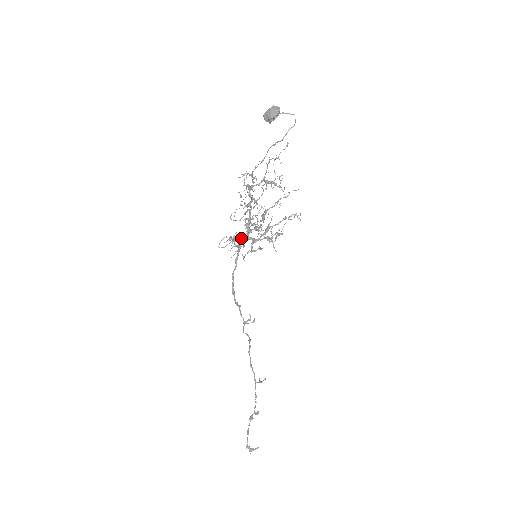
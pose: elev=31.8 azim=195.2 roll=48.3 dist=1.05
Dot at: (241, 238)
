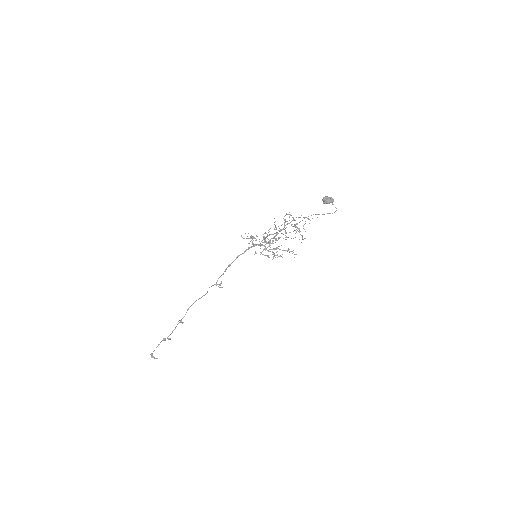
Dot at: occluded
